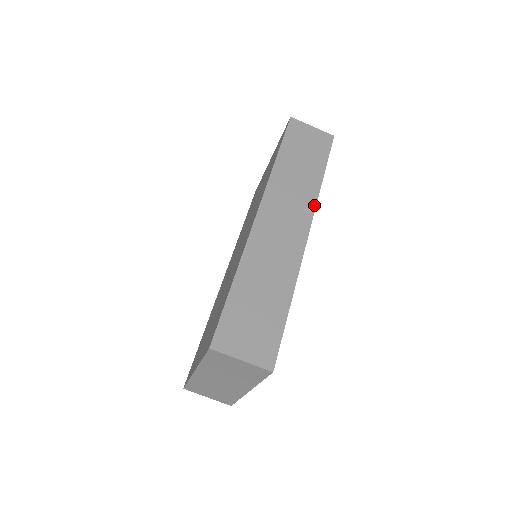
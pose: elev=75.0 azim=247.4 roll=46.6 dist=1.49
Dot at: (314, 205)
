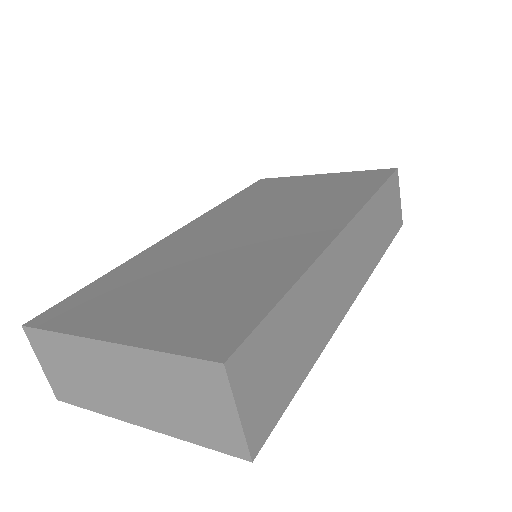
Dot at: (369, 275)
